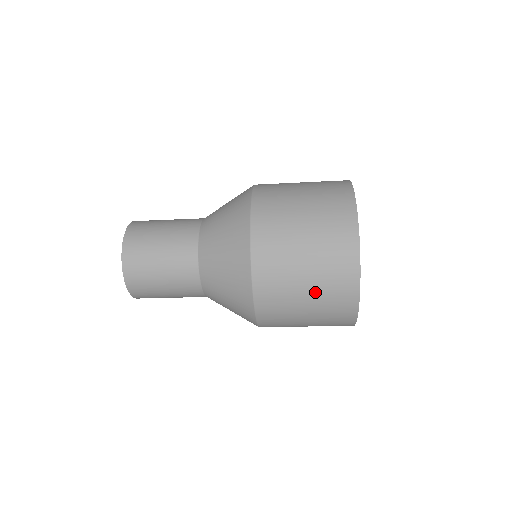
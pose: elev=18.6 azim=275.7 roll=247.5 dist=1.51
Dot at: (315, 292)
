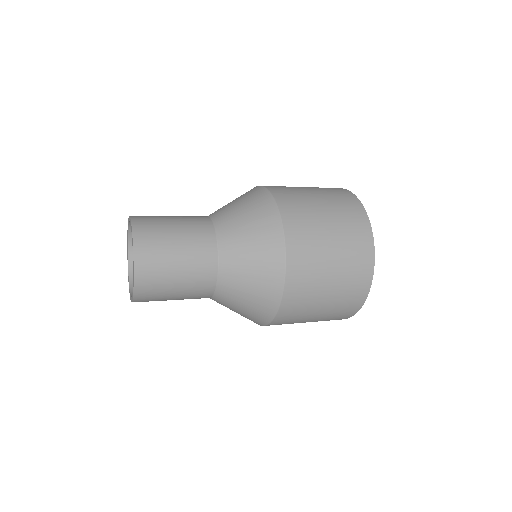
Dot at: (339, 251)
